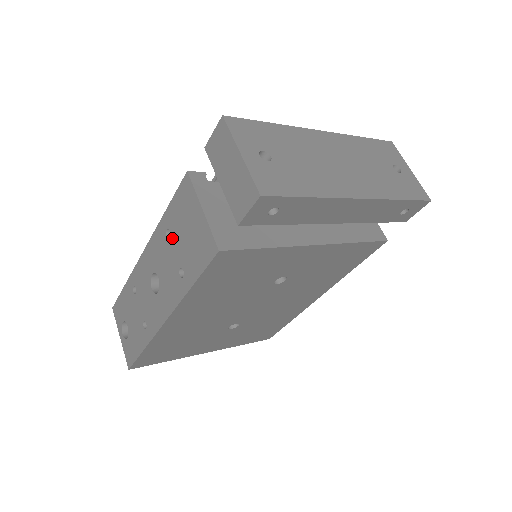
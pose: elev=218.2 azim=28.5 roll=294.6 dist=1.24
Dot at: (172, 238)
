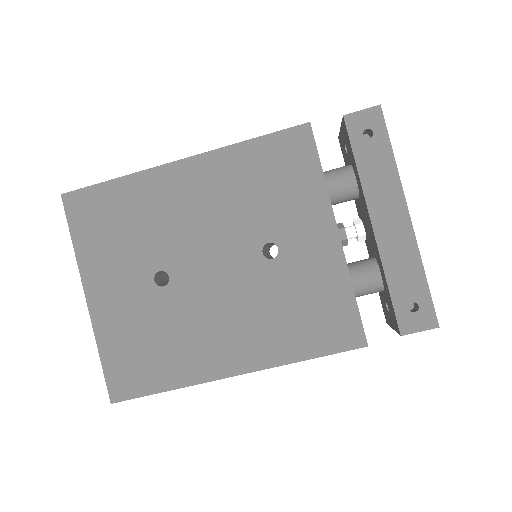
Dot at: occluded
